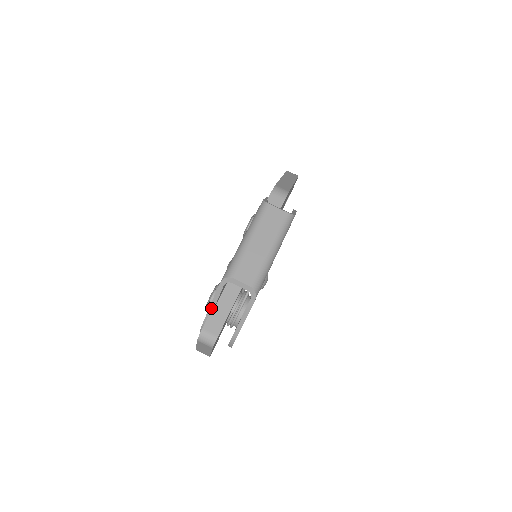
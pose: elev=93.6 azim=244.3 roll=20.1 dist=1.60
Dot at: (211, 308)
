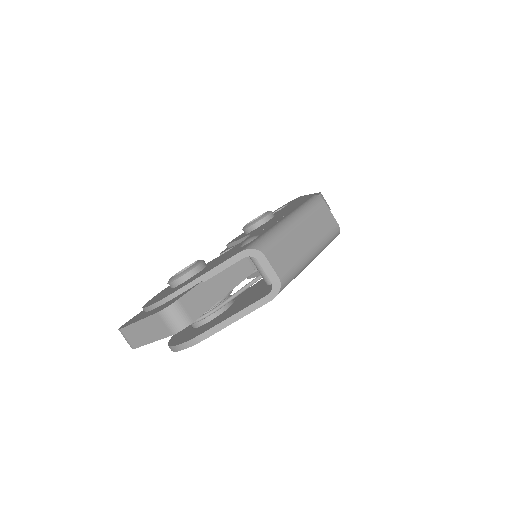
Dot at: (200, 279)
